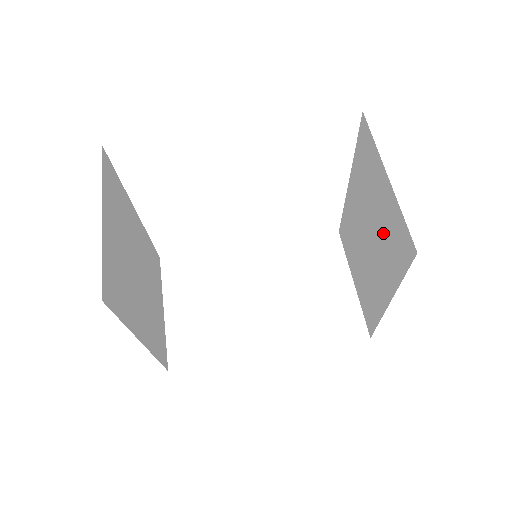
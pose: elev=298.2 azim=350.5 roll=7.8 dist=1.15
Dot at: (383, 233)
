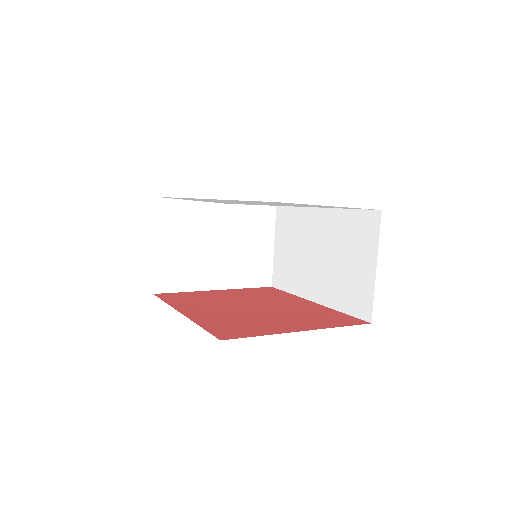
Dot at: occluded
